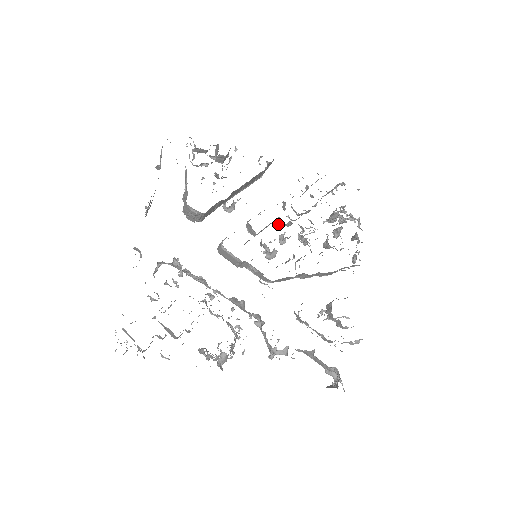
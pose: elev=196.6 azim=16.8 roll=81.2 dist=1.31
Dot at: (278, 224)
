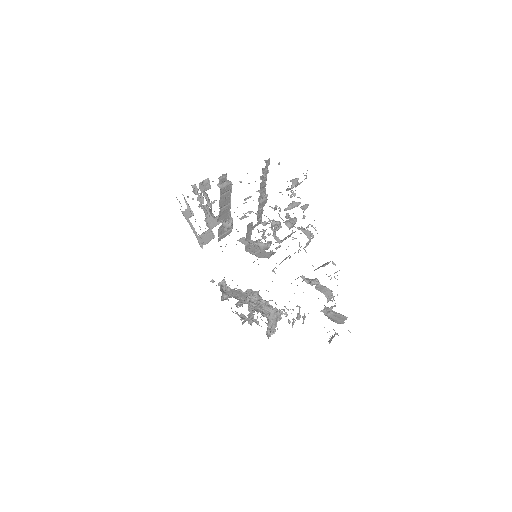
Dot at: occluded
